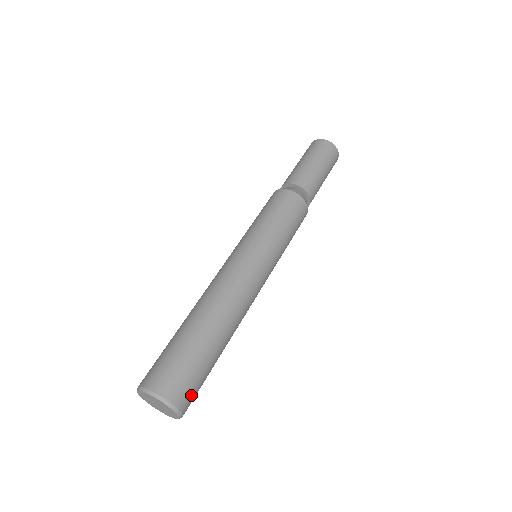
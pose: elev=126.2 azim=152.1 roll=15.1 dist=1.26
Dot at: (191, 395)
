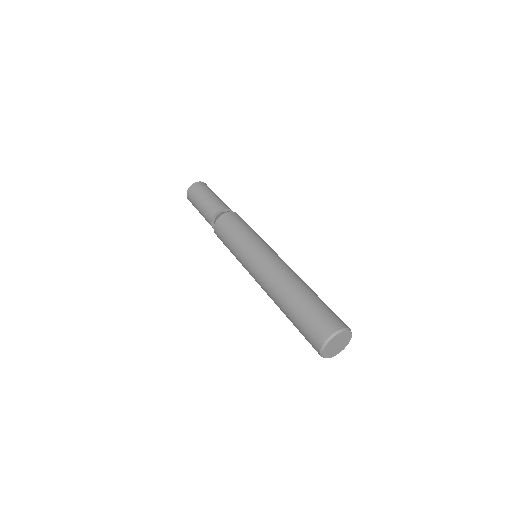
Dot at: (339, 319)
